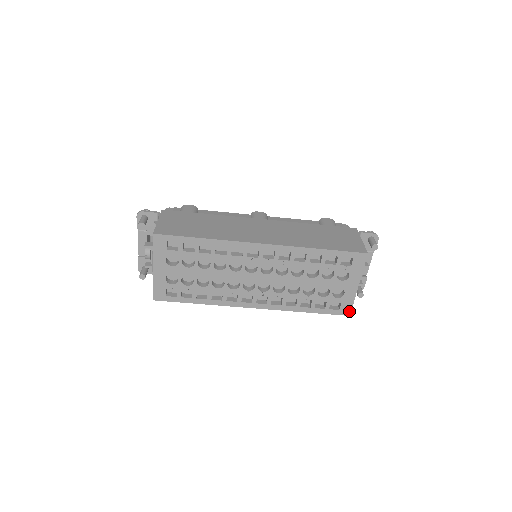
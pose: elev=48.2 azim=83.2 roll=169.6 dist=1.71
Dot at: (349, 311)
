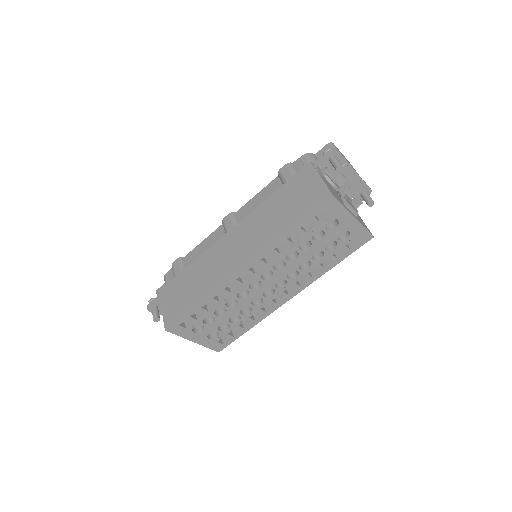
Dot at: (369, 235)
